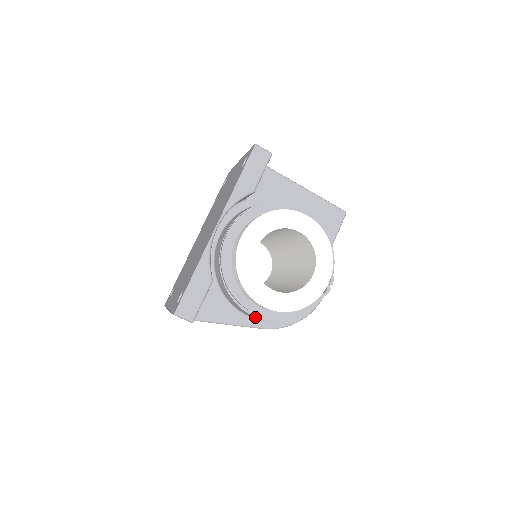
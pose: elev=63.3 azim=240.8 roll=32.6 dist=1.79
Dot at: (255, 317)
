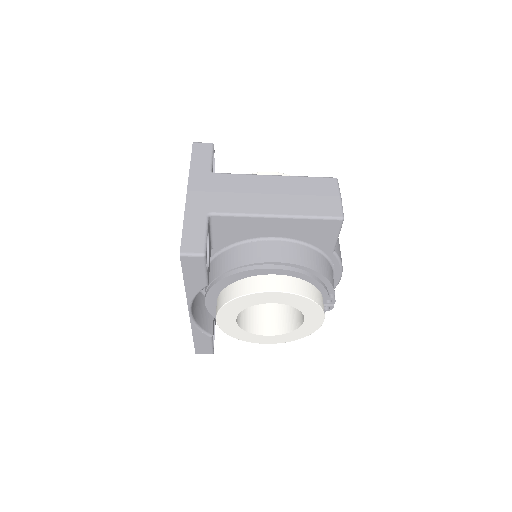
Dot at: occluded
